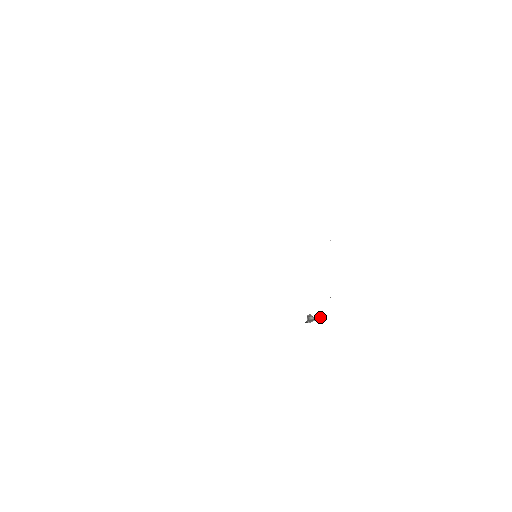
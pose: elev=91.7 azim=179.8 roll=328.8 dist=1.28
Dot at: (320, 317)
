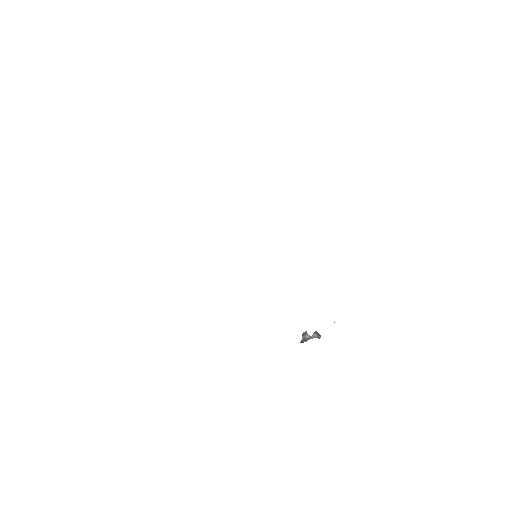
Dot at: (316, 335)
